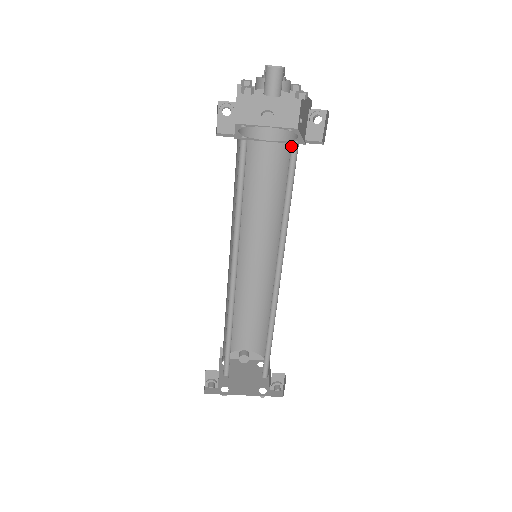
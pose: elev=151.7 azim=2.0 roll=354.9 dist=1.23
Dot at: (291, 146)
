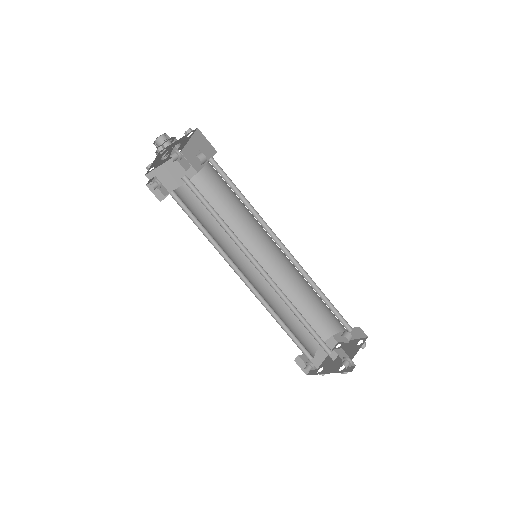
Dot at: (186, 180)
